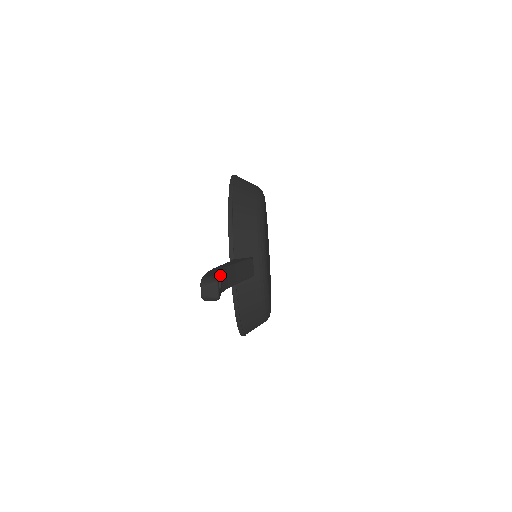
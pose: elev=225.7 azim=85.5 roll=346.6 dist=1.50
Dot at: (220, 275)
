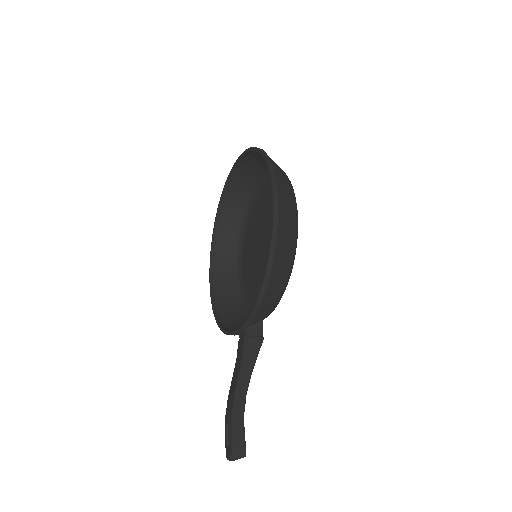
Dot at: occluded
